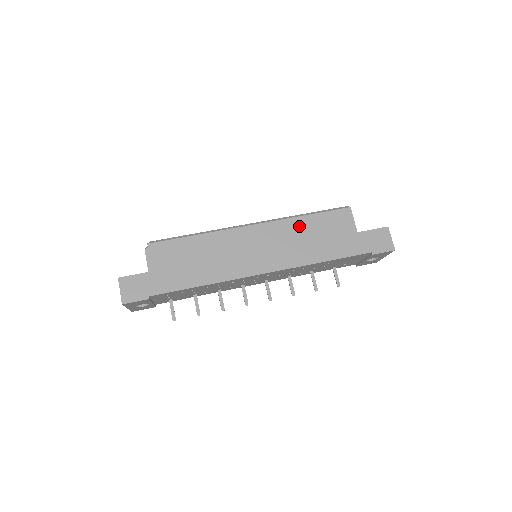
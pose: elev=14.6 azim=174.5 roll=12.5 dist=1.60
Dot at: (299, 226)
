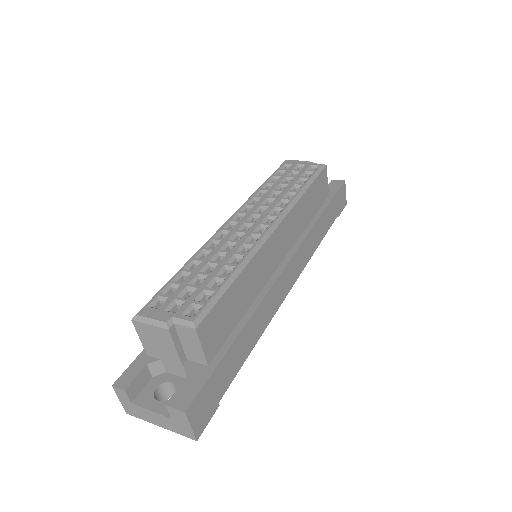
Dot at: (303, 208)
